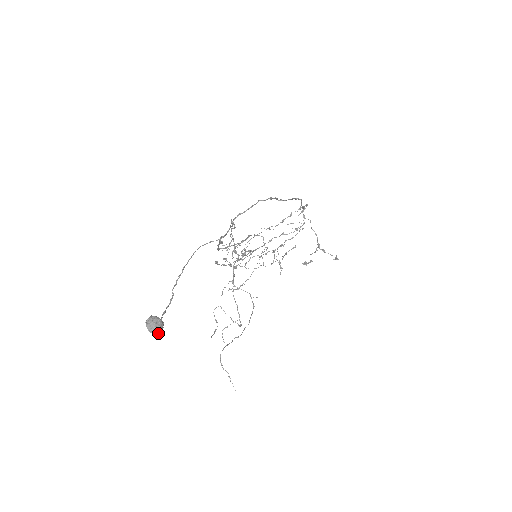
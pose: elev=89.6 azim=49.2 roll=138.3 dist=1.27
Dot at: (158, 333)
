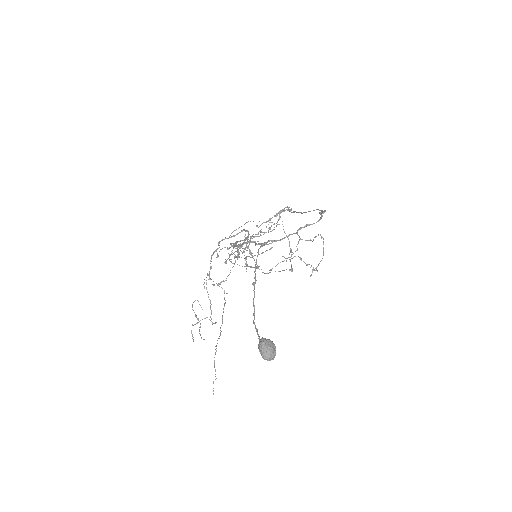
Dot at: (271, 359)
